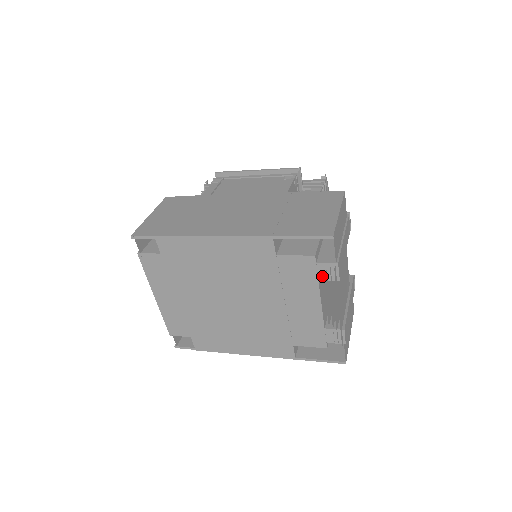
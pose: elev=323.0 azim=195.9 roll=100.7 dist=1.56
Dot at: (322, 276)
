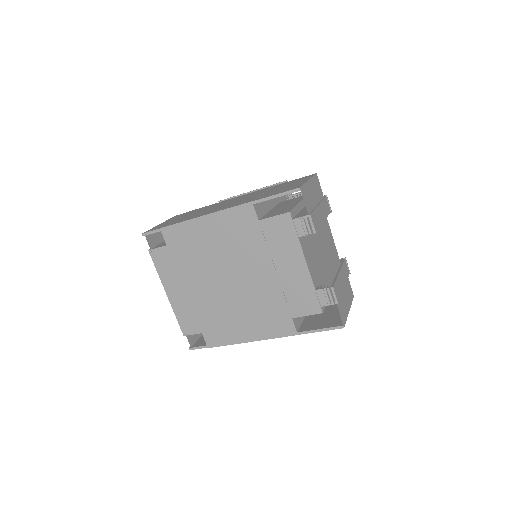
Dot at: (300, 232)
